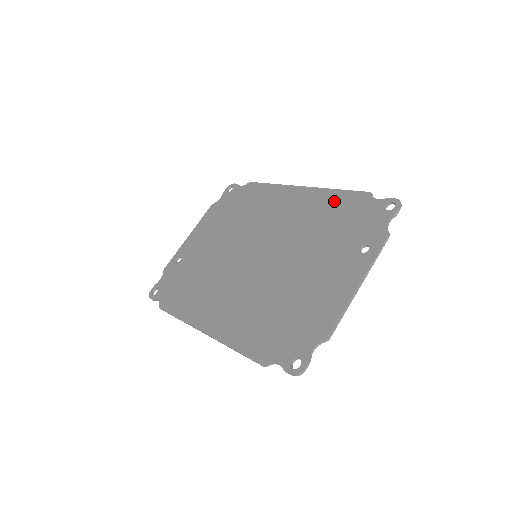
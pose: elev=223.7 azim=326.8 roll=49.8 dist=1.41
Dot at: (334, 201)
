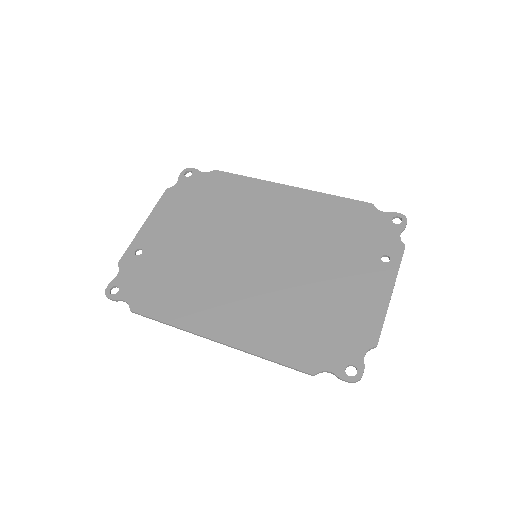
Dot at: (335, 207)
